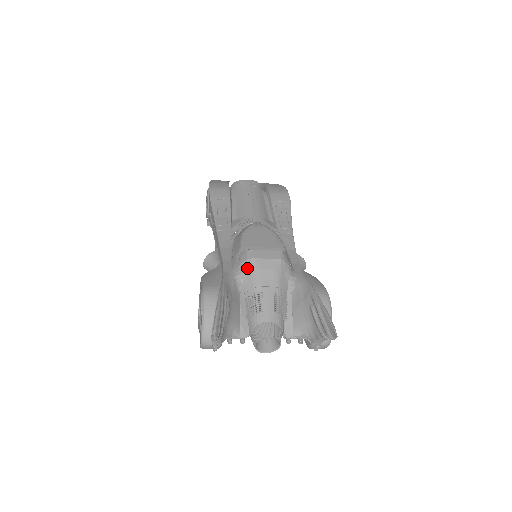
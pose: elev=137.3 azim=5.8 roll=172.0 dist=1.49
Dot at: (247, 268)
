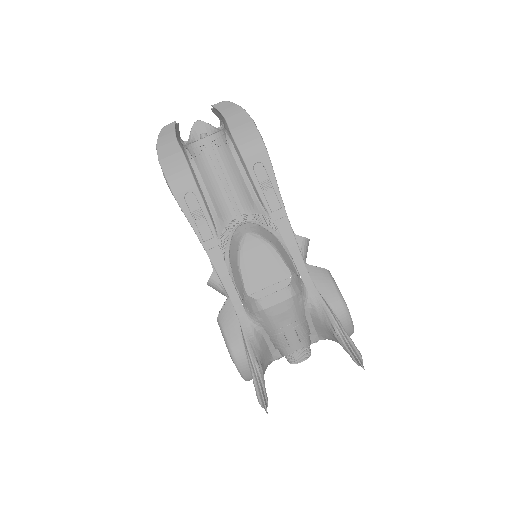
Dot at: (262, 317)
